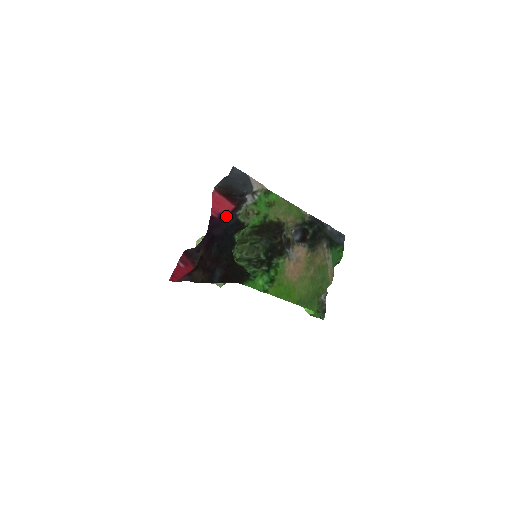
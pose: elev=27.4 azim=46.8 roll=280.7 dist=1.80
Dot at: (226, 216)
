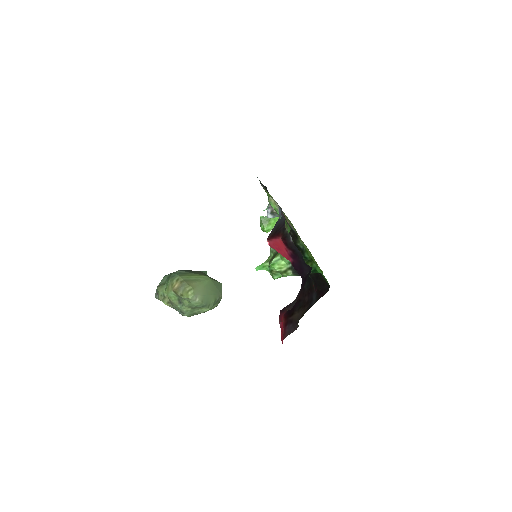
Dot at: (291, 252)
